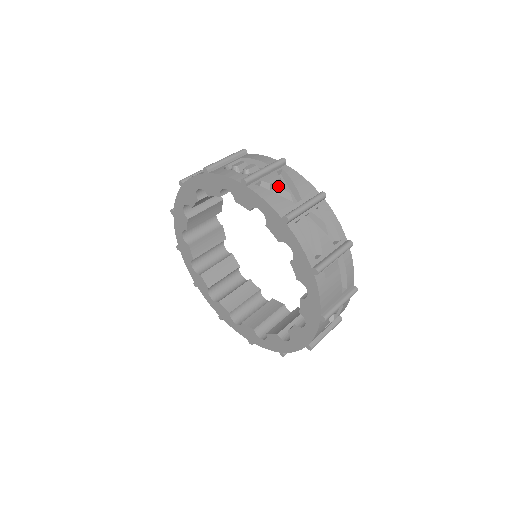
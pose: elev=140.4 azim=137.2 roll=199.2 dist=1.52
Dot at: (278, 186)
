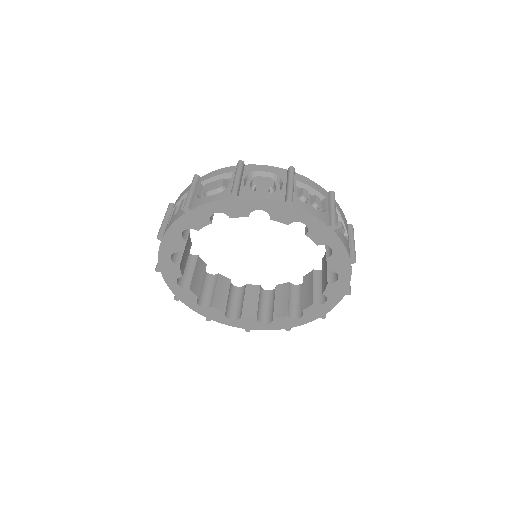
Dot at: occluded
